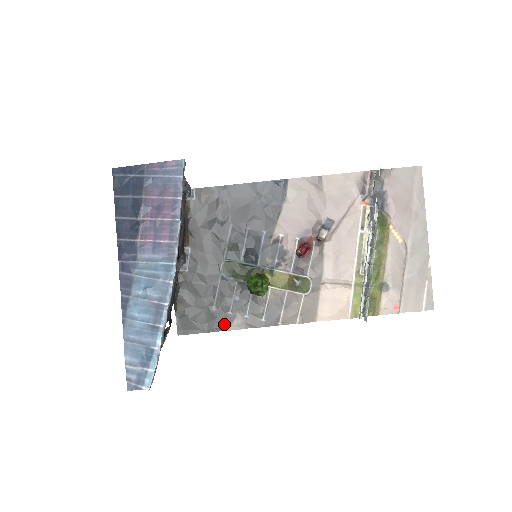
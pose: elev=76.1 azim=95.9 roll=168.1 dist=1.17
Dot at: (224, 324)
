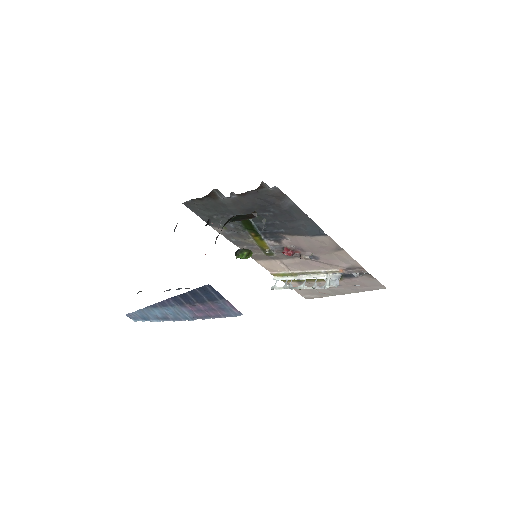
Dot at: (212, 224)
